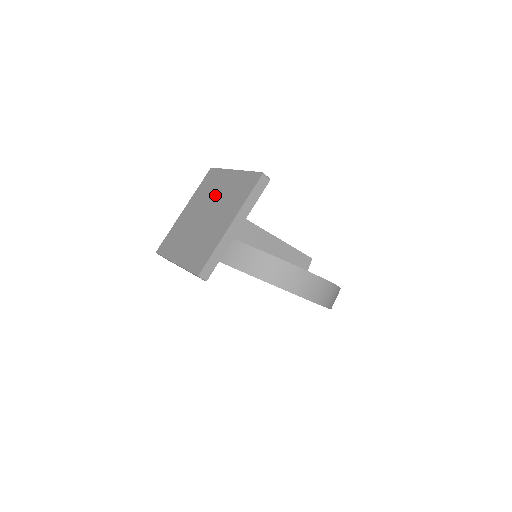
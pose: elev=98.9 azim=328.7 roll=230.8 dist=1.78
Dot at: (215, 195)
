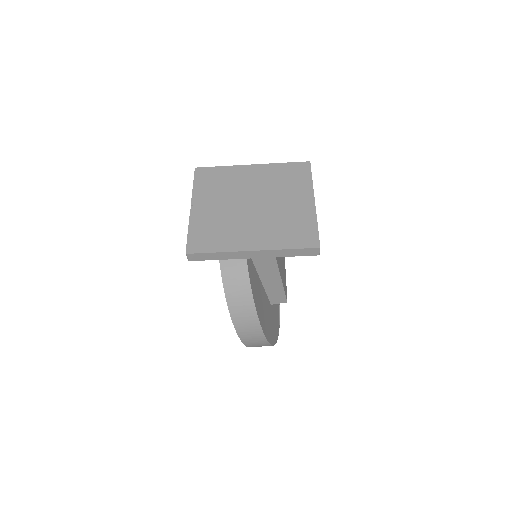
Dot at: (279, 198)
